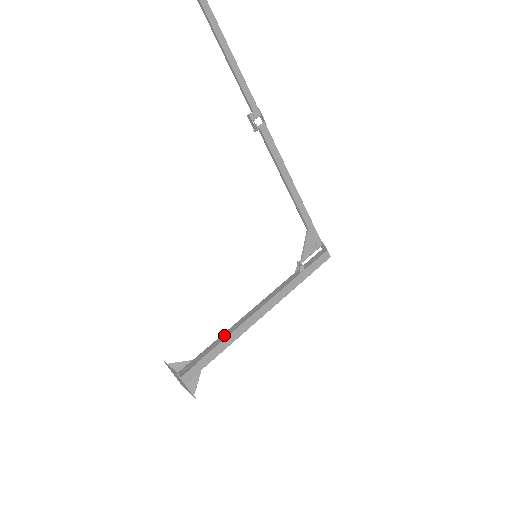
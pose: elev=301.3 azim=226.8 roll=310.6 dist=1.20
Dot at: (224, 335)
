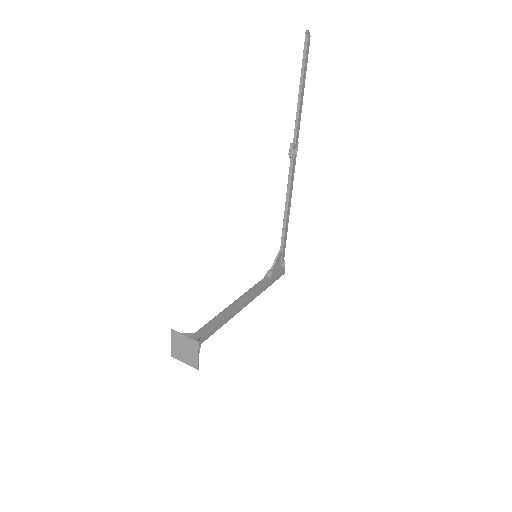
Dot at: (219, 317)
